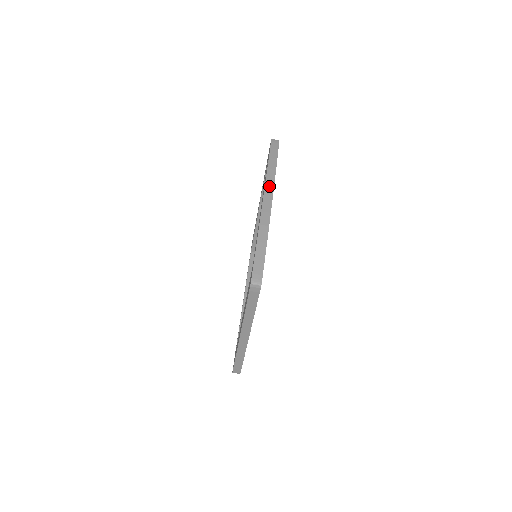
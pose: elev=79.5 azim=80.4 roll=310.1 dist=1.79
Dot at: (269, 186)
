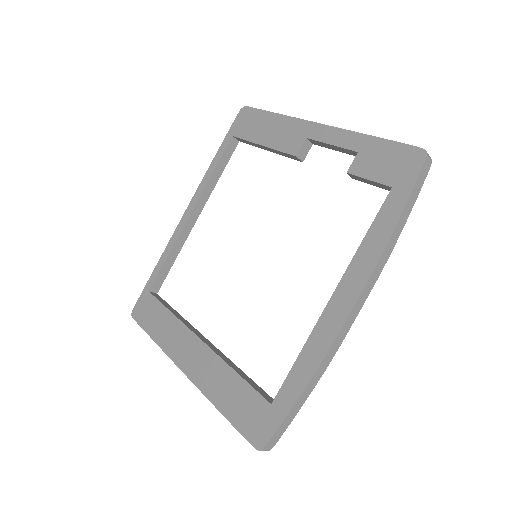
Dot at: (367, 291)
